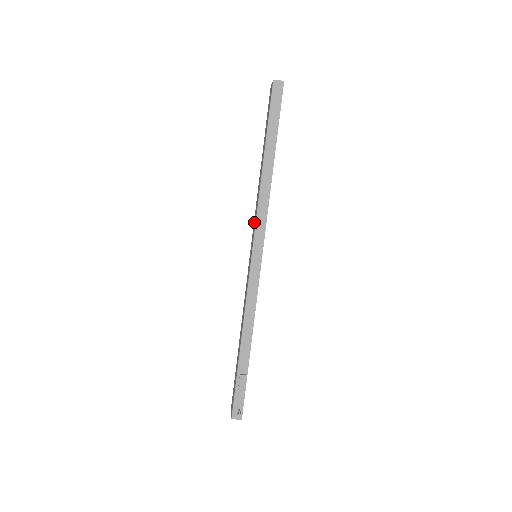
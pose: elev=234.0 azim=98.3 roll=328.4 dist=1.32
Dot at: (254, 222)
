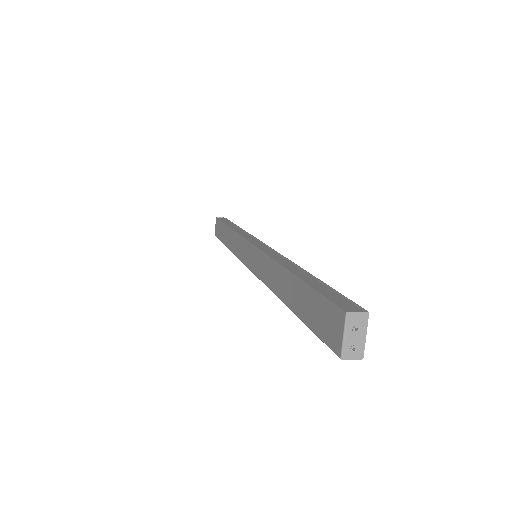
Dot at: (260, 262)
